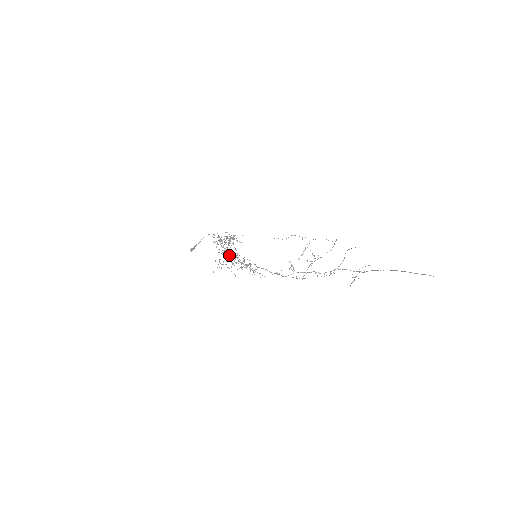
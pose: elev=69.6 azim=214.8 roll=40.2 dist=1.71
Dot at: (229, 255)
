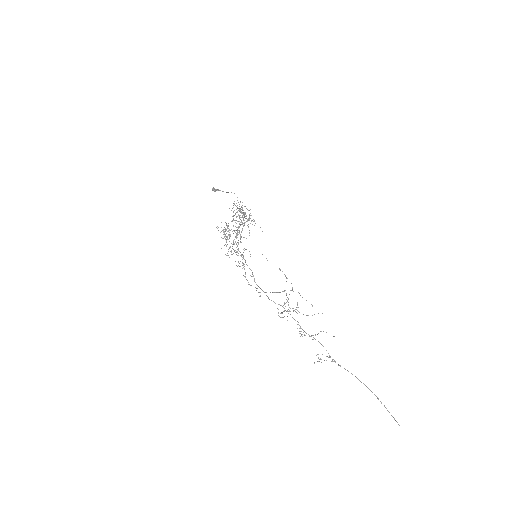
Dot at: occluded
